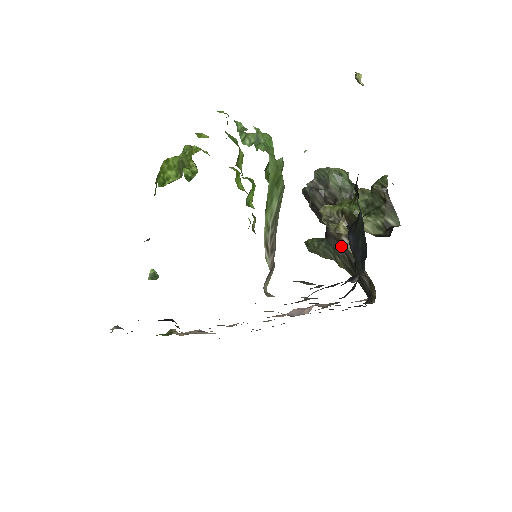
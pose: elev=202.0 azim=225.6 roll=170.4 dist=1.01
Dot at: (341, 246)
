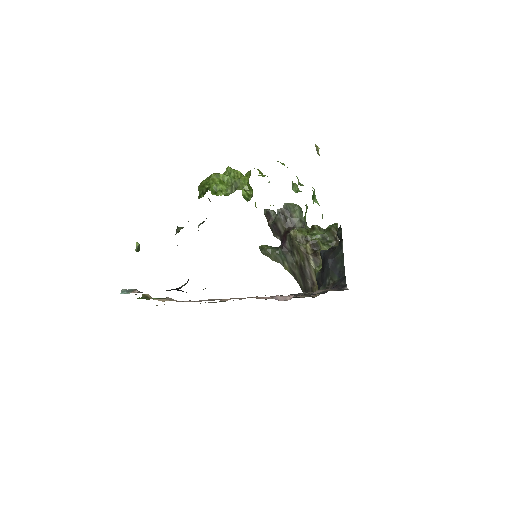
Dot at: (294, 257)
